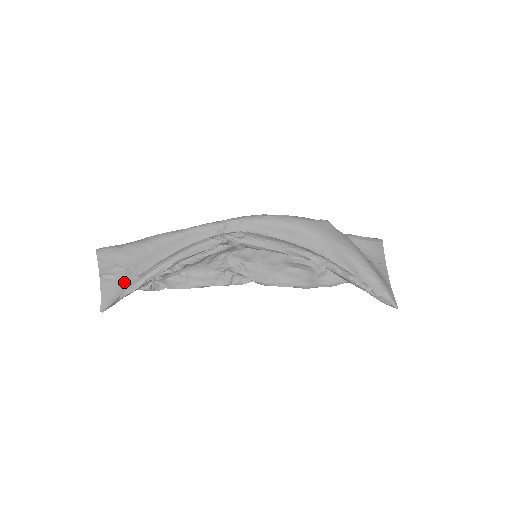
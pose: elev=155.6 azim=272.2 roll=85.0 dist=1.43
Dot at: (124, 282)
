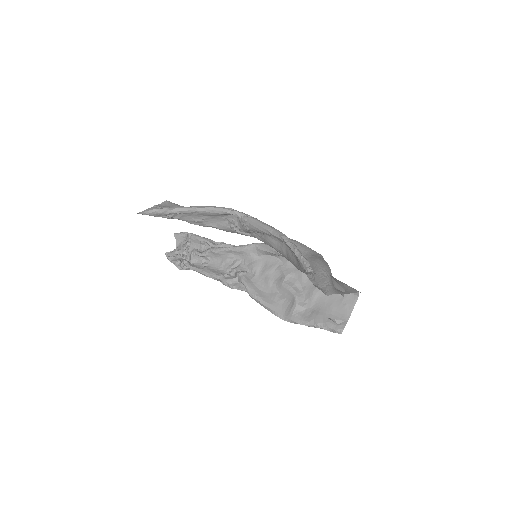
Dot at: occluded
